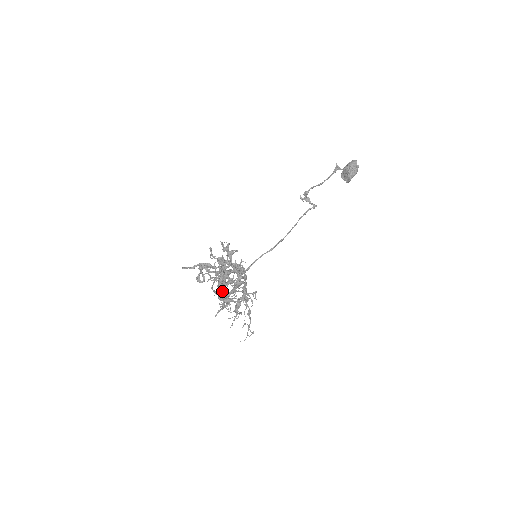
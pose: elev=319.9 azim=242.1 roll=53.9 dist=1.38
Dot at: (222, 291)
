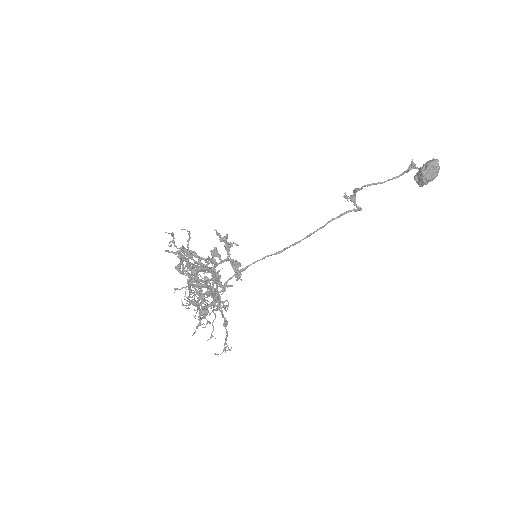
Dot at: (222, 288)
